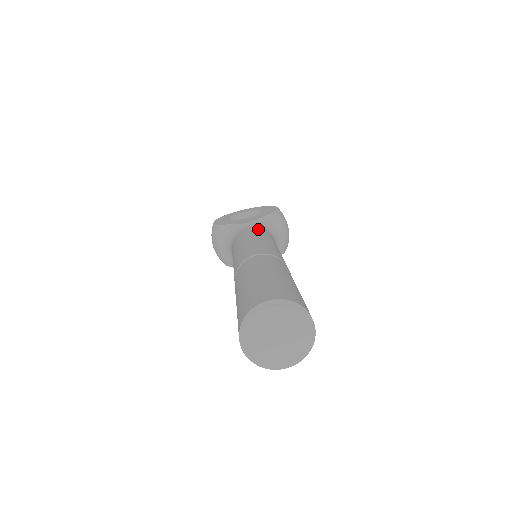
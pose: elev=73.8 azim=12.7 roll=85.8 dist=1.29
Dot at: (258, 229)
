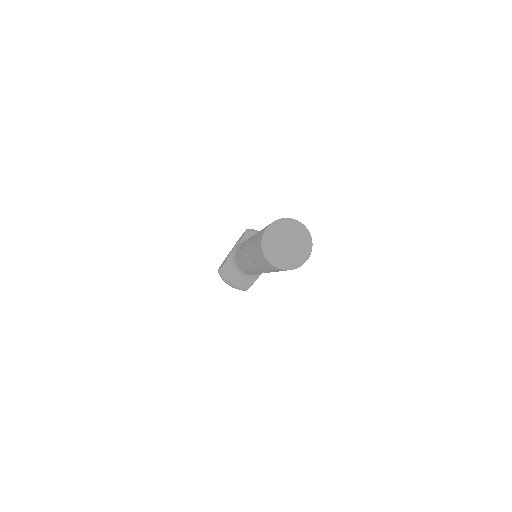
Dot at: occluded
